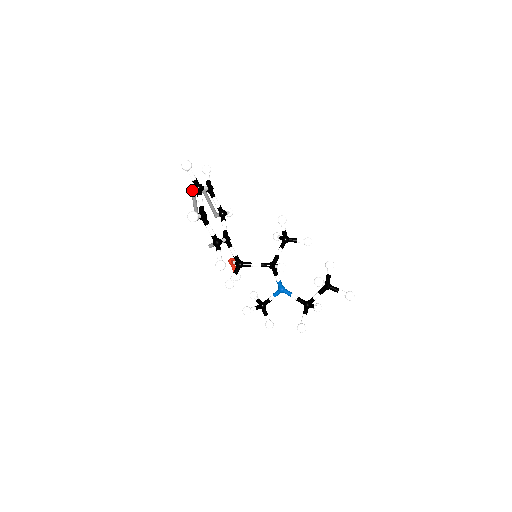
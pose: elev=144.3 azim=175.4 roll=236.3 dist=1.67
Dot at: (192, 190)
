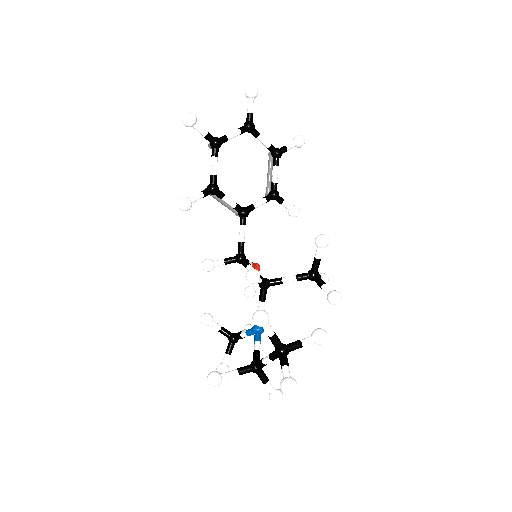
Dot at: occluded
